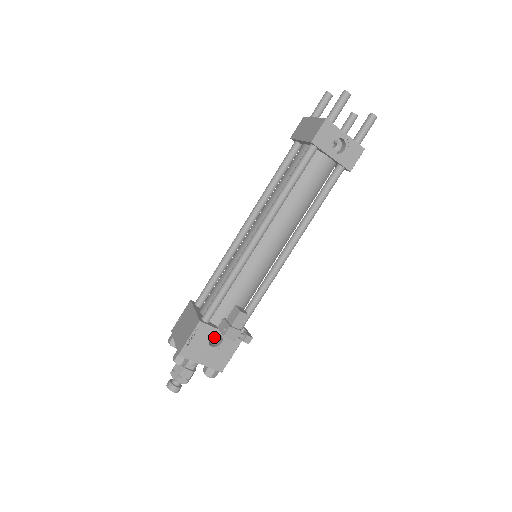
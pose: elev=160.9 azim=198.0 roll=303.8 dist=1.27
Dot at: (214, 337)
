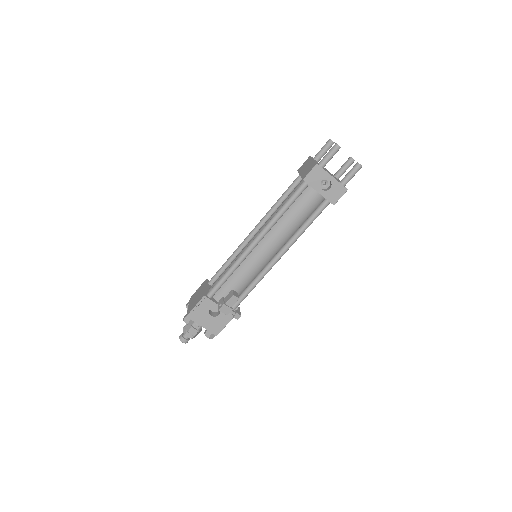
Dot at: (215, 309)
